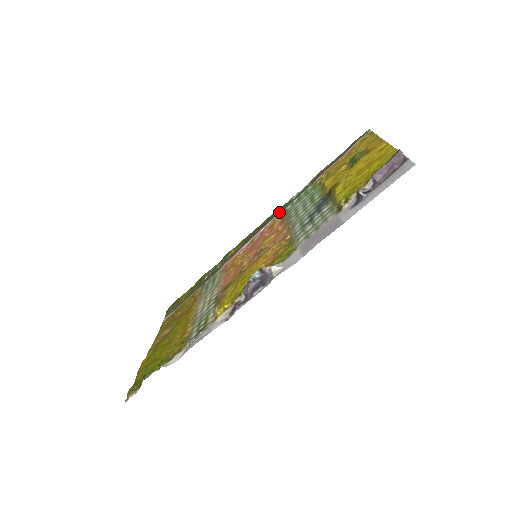
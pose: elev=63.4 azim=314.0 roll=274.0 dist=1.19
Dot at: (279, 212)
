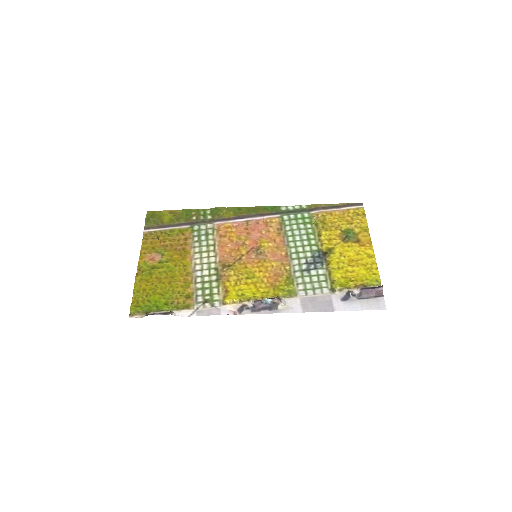
Dot at: (276, 214)
